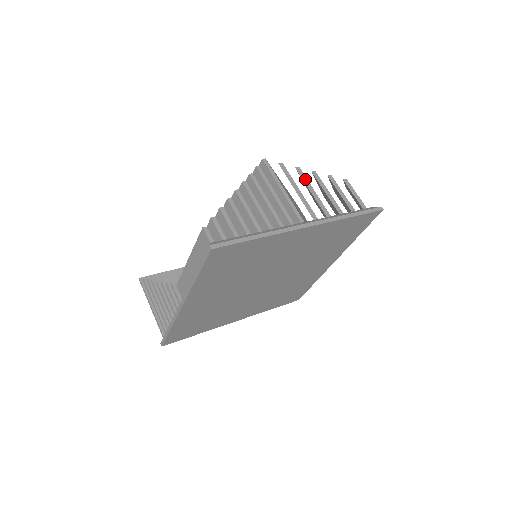
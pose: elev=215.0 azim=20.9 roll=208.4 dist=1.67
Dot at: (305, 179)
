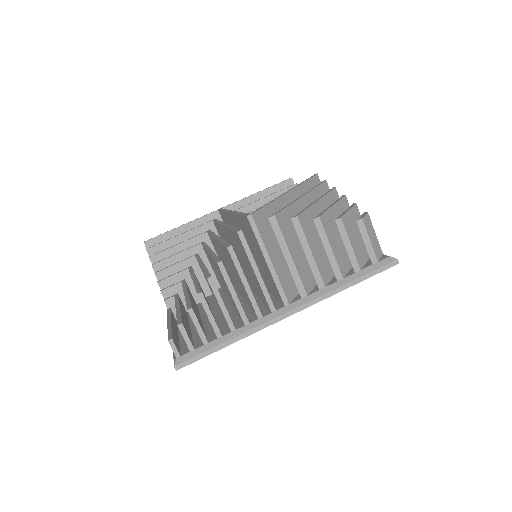
Dot at: (302, 235)
